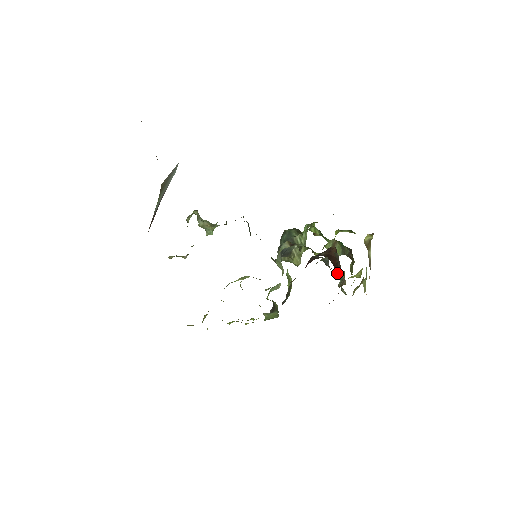
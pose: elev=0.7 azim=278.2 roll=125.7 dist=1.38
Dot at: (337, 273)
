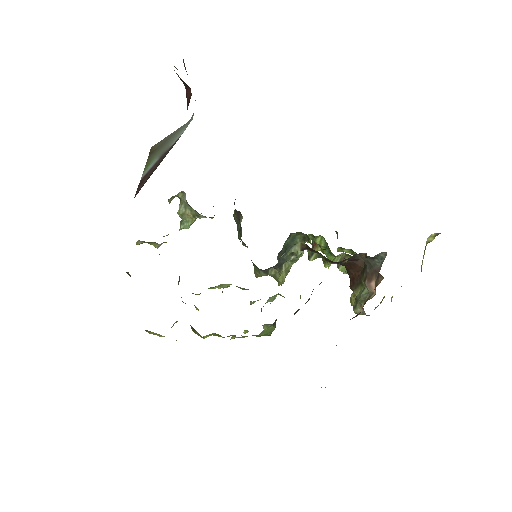
Dot at: (354, 288)
